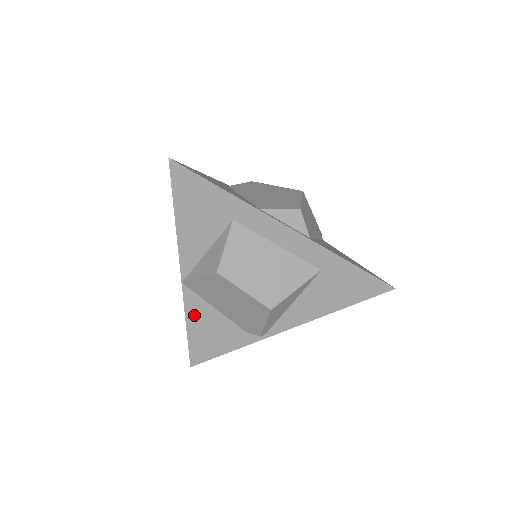
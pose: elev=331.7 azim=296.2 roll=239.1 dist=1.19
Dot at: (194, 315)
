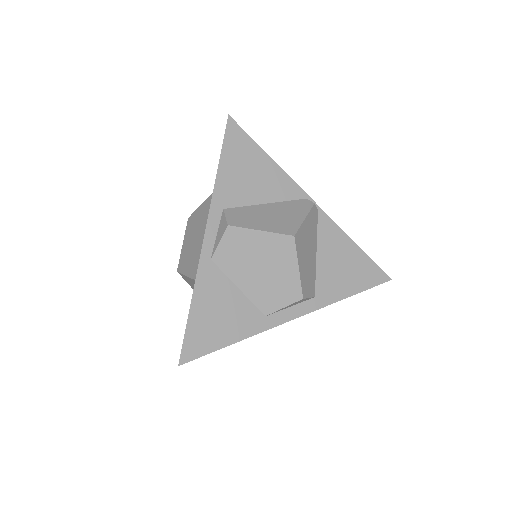
Dot at: occluded
